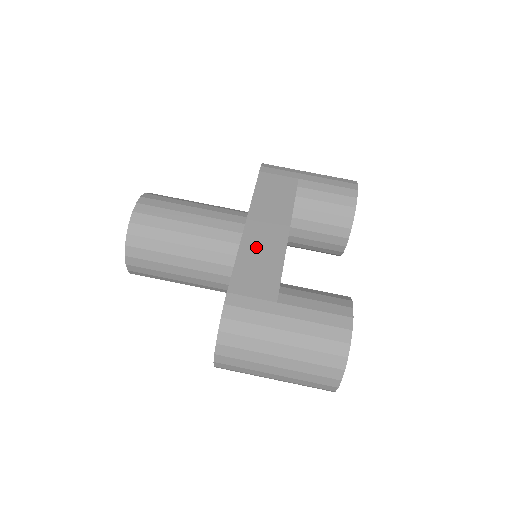
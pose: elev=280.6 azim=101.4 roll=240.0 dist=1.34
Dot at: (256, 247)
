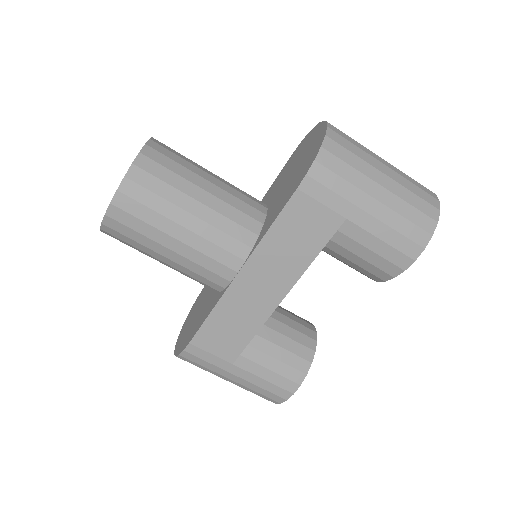
Dot at: (238, 306)
